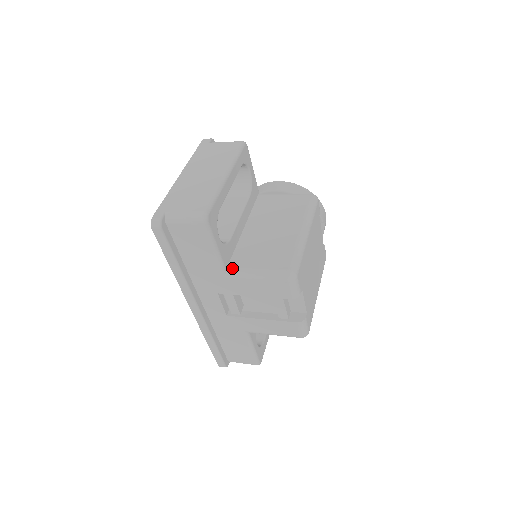
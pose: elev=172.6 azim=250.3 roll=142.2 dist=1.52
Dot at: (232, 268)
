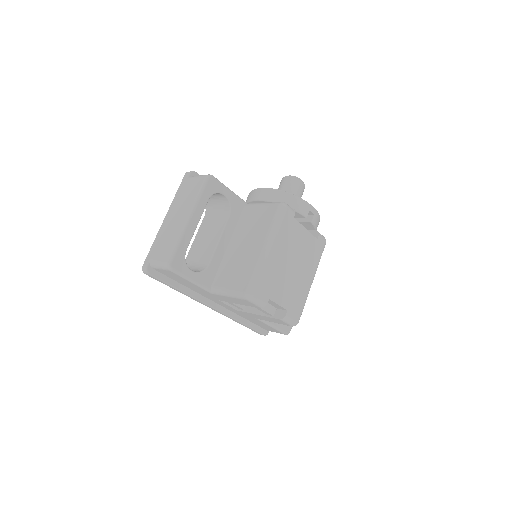
Dot at: (213, 288)
